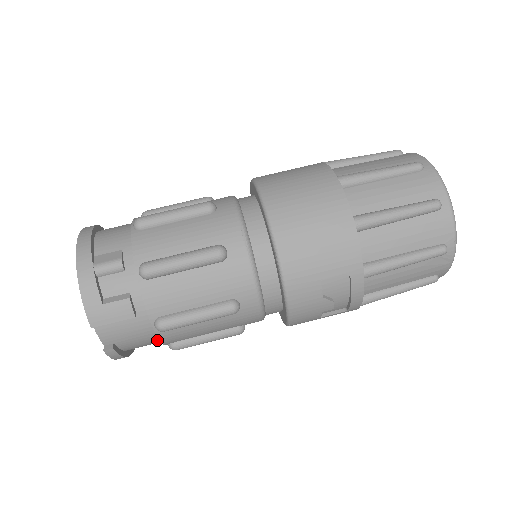
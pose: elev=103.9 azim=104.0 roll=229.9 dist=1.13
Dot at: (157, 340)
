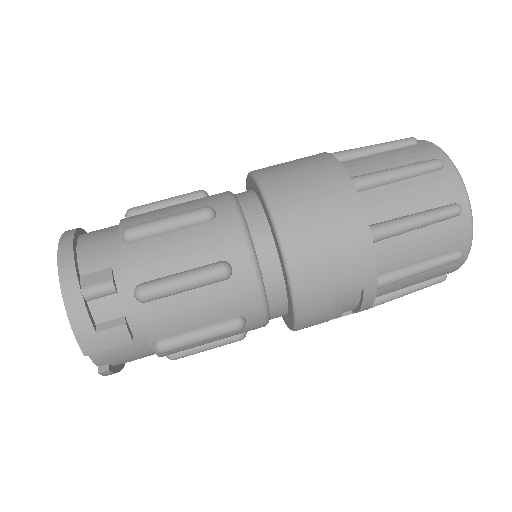
Dot at: occluded
